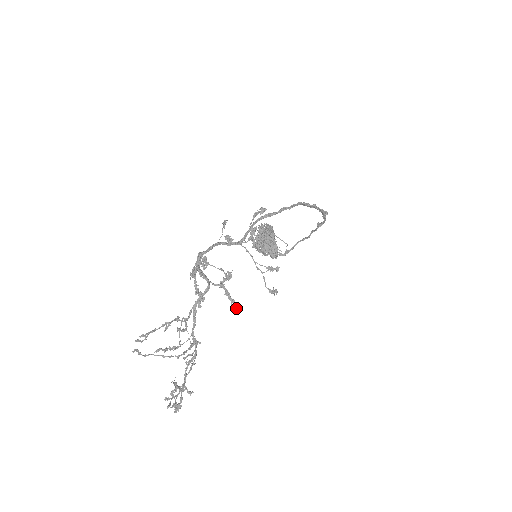
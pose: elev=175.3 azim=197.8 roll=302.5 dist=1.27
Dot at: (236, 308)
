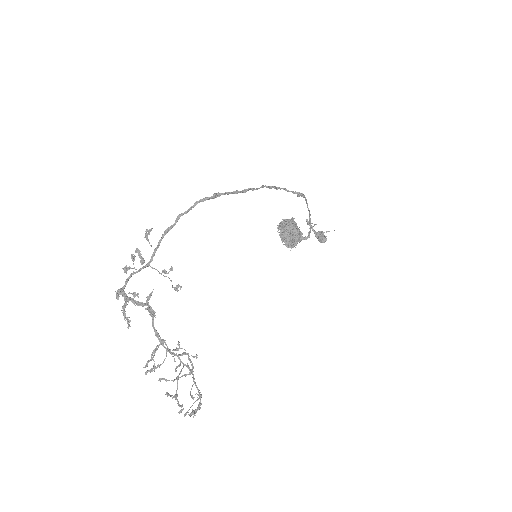
Dot at: (154, 316)
